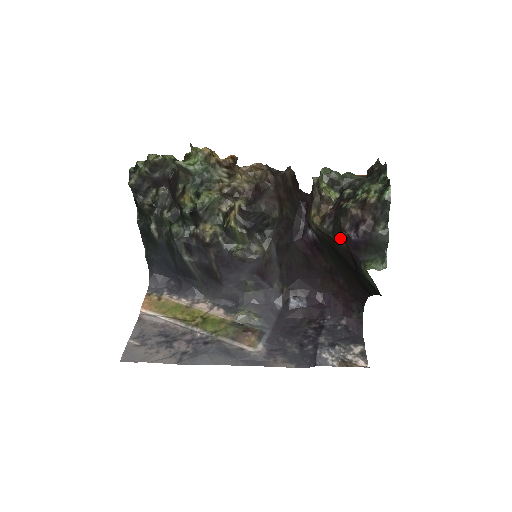
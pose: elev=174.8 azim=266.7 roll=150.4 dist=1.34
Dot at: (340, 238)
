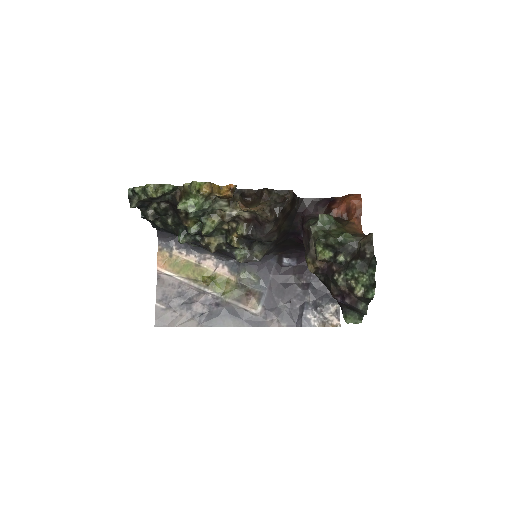
Dot at: occluded
